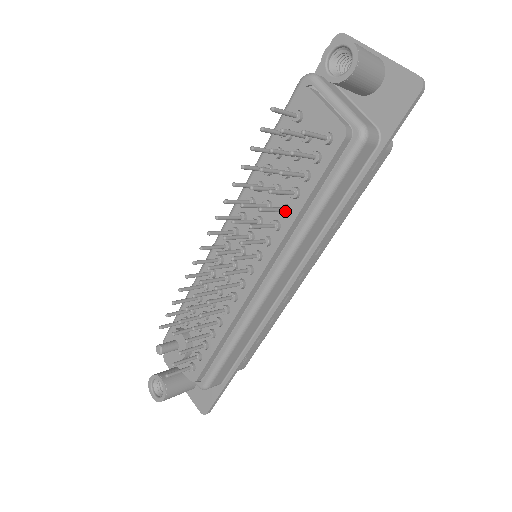
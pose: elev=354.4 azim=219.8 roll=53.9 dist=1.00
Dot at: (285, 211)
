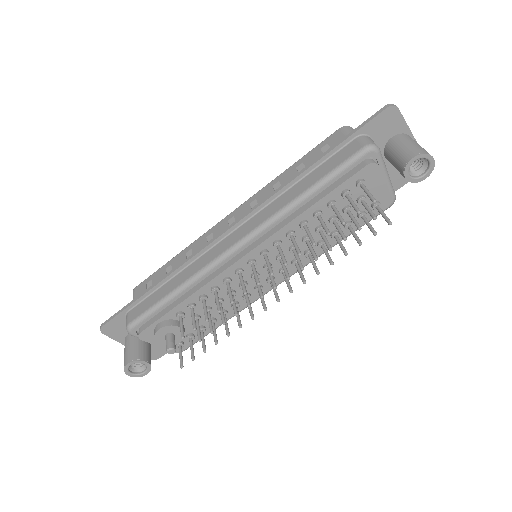
Dot at: (324, 247)
